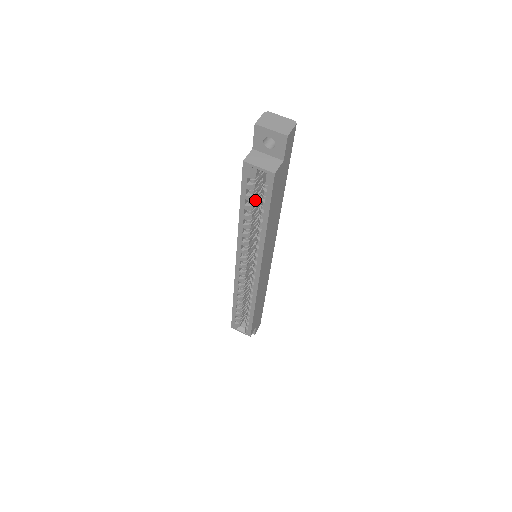
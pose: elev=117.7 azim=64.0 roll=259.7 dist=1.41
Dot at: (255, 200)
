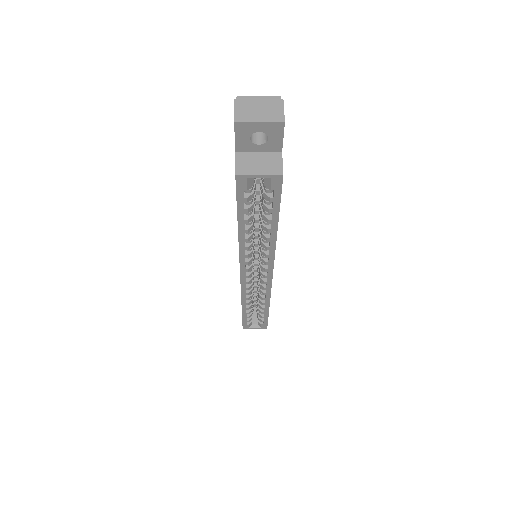
Dot at: occluded
